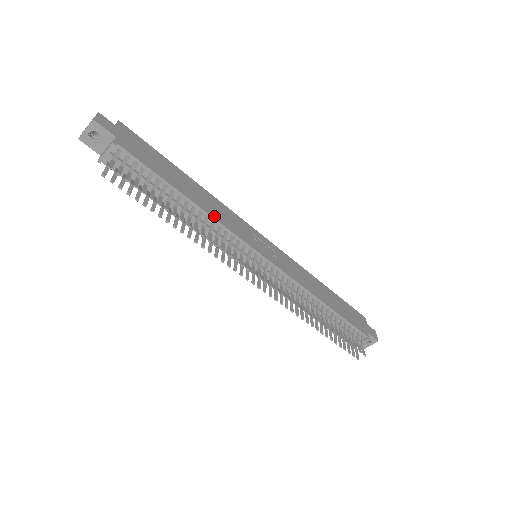
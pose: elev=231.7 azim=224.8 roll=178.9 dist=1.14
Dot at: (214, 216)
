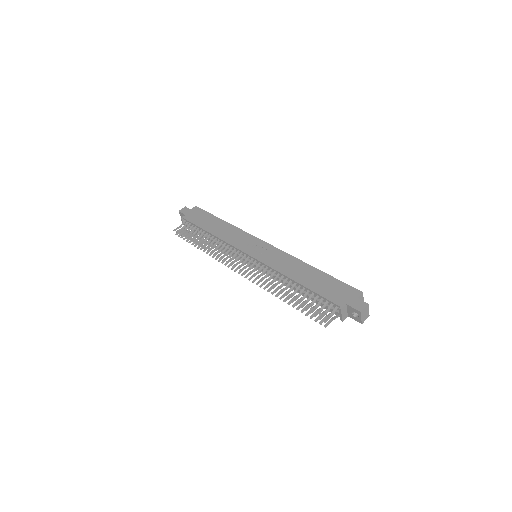
Dot at: (222, 238)
